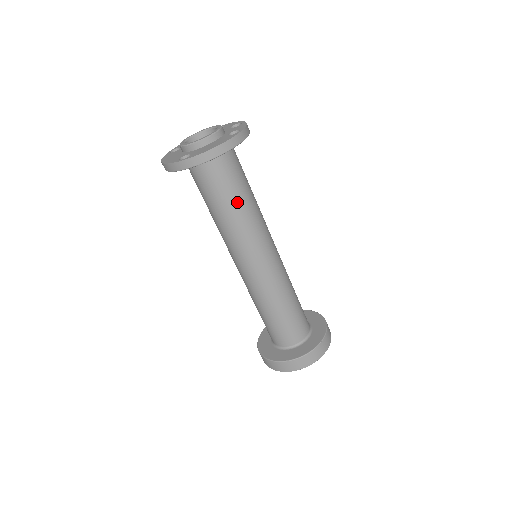
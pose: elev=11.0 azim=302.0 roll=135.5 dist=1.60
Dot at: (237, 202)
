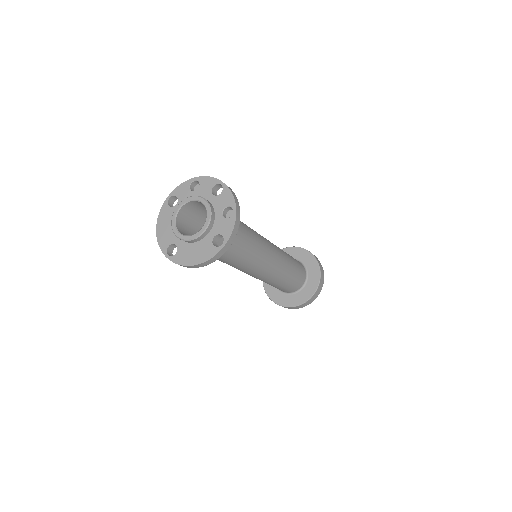
Dot at: (228, 260)
